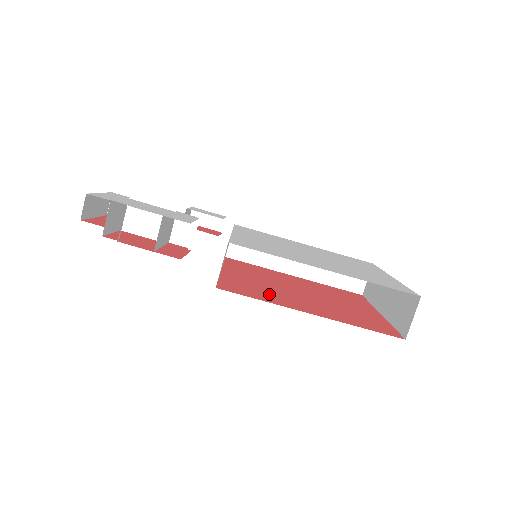
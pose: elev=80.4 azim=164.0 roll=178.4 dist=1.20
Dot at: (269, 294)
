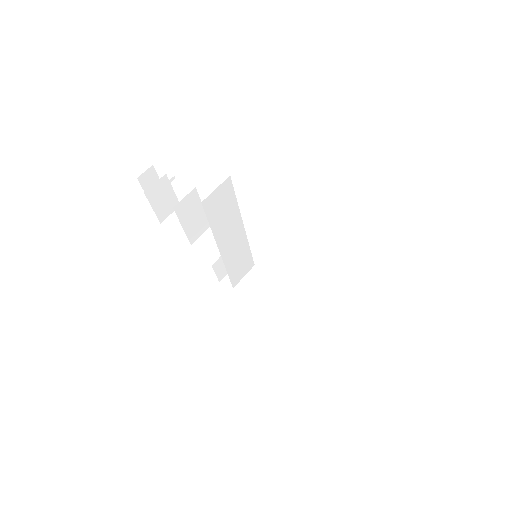
Dot at: occluded
